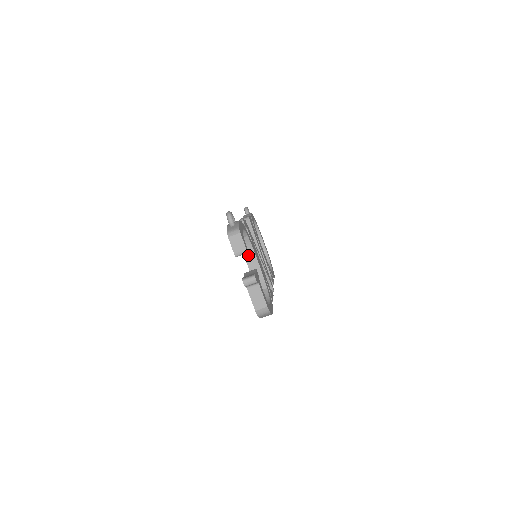
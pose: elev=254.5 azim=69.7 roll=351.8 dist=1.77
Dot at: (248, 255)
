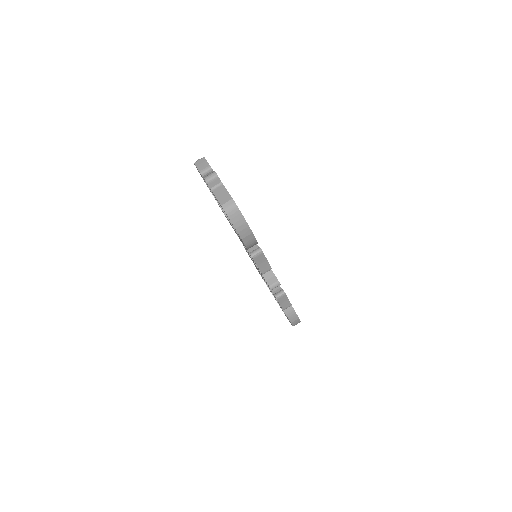
Dot at: occluded
